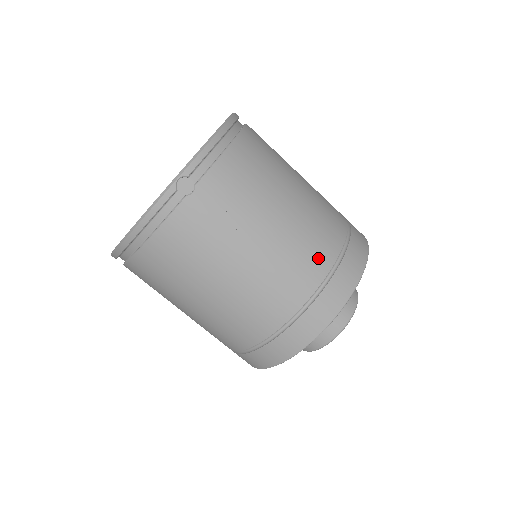
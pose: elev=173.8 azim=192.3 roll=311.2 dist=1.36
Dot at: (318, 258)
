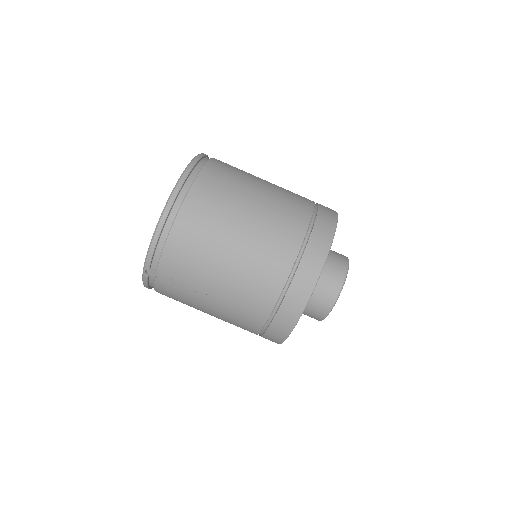
Dot at: (261, 301)
